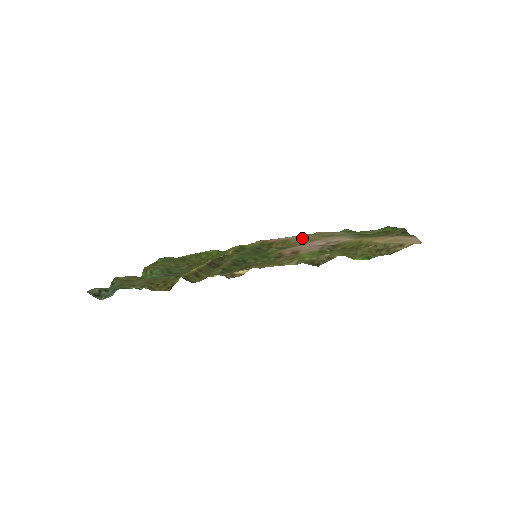
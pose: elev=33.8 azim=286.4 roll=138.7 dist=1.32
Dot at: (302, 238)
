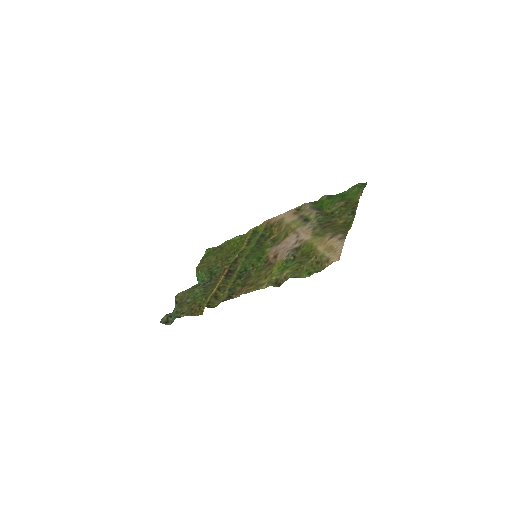
Dot at: (287, 225)
